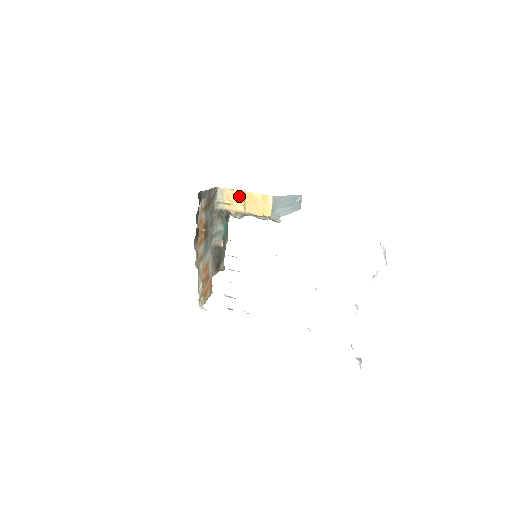
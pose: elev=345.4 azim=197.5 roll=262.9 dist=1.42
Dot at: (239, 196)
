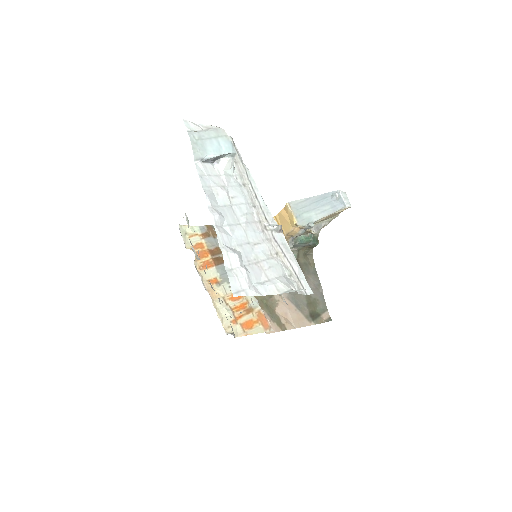
Dot at: occluded
